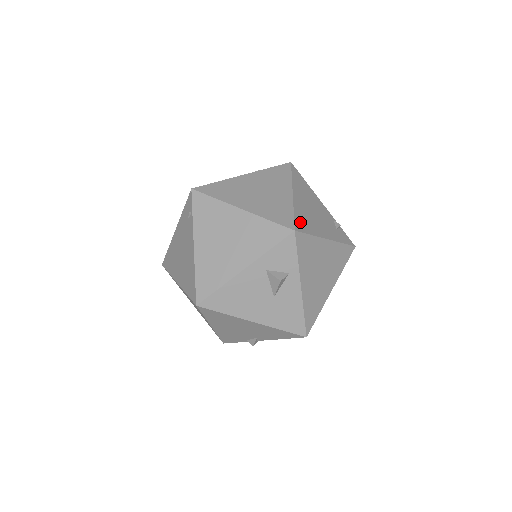
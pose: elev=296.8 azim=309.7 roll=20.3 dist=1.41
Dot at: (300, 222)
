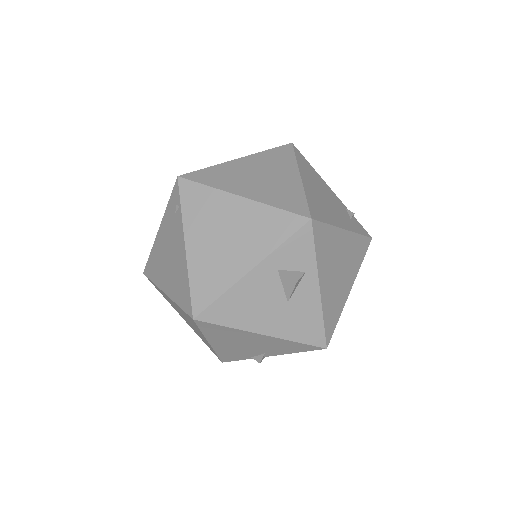
Dot at: (315, 209)
